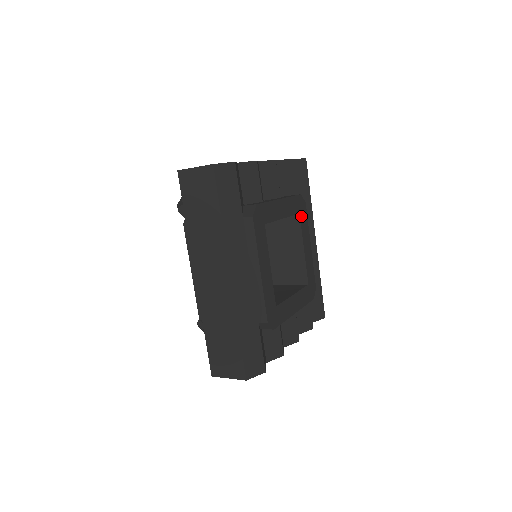
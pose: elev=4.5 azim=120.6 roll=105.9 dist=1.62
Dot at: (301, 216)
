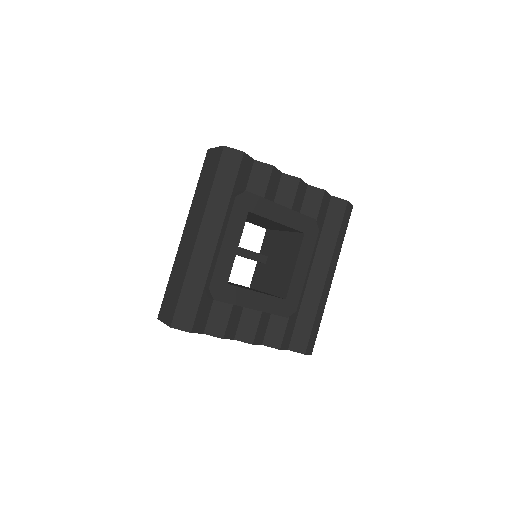
Dot at: (306, 237)
